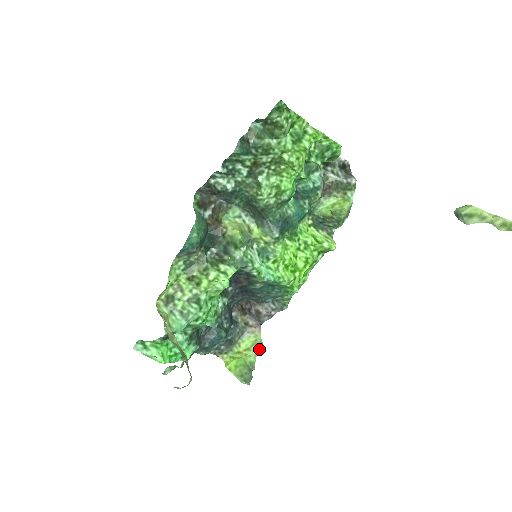
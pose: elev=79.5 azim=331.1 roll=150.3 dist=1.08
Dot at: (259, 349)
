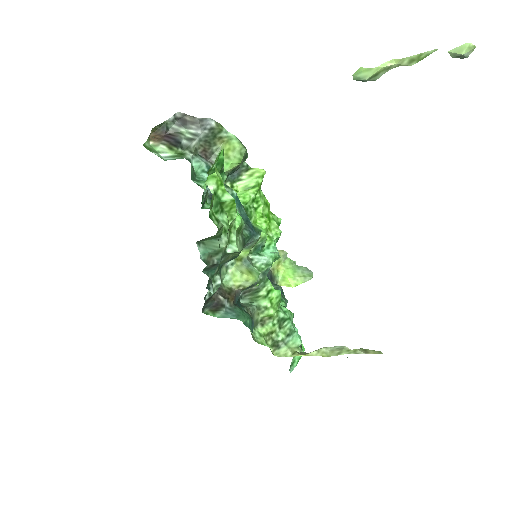
Dot at: (285, 255)
